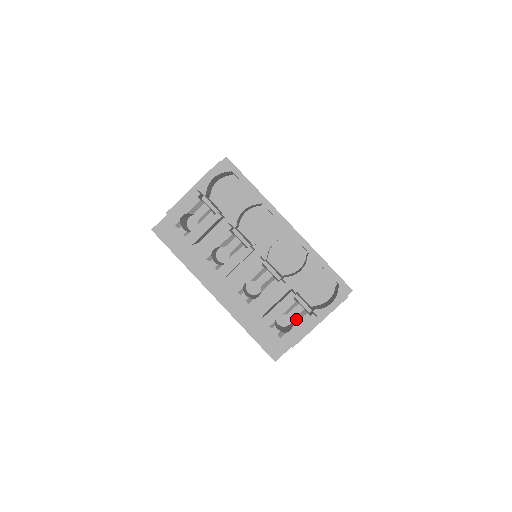
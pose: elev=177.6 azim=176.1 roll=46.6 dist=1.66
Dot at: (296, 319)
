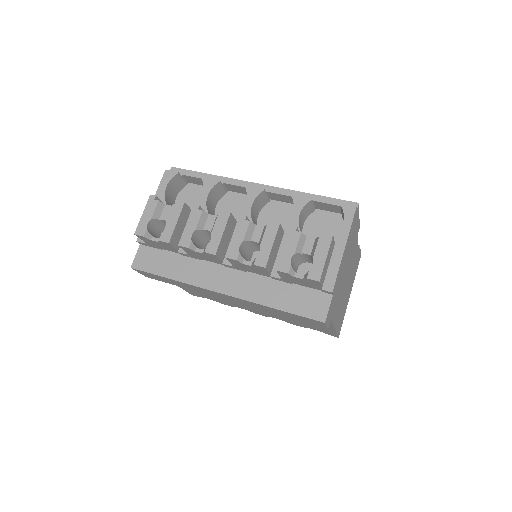
Dot at: (312, 251)
